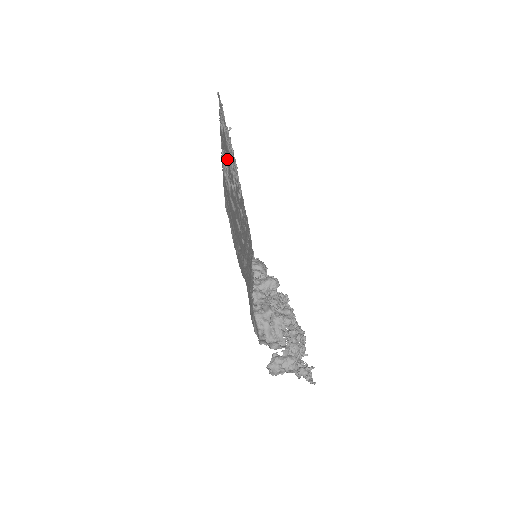
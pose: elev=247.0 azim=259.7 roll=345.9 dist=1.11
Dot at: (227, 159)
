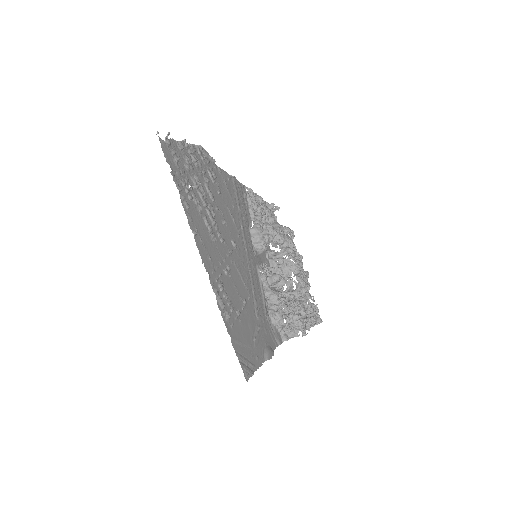
Dot at: (211, 248)
